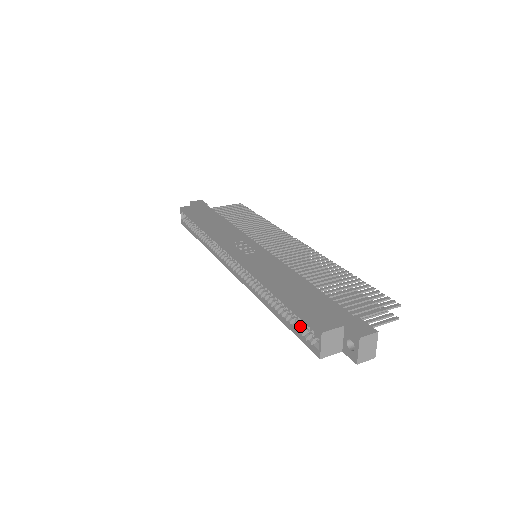
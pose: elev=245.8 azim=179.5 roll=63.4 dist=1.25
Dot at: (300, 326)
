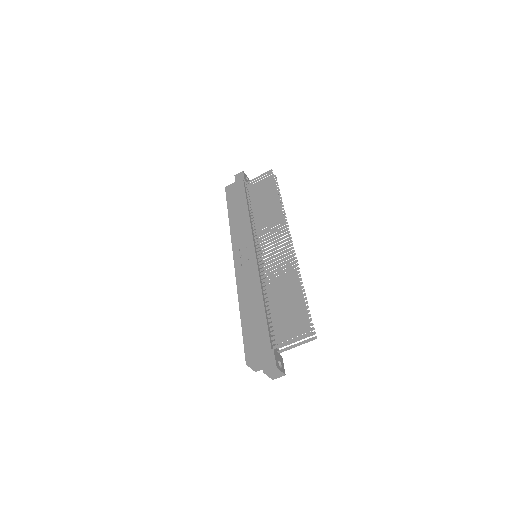
Dot at: occluded
